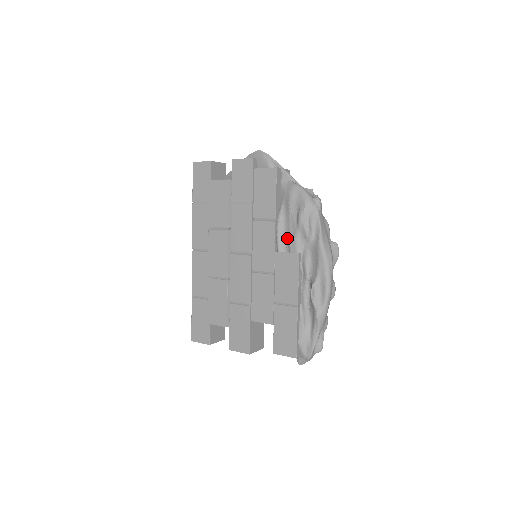
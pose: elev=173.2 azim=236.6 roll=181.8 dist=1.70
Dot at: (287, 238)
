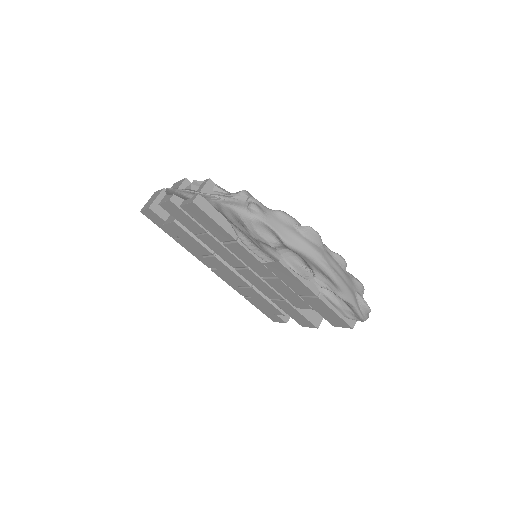
Dot at: (260, 249)
